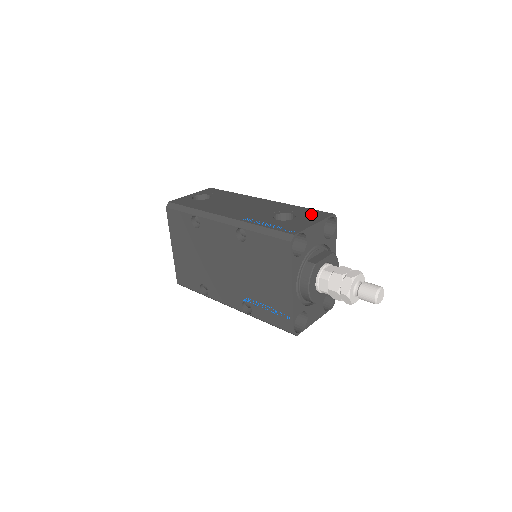
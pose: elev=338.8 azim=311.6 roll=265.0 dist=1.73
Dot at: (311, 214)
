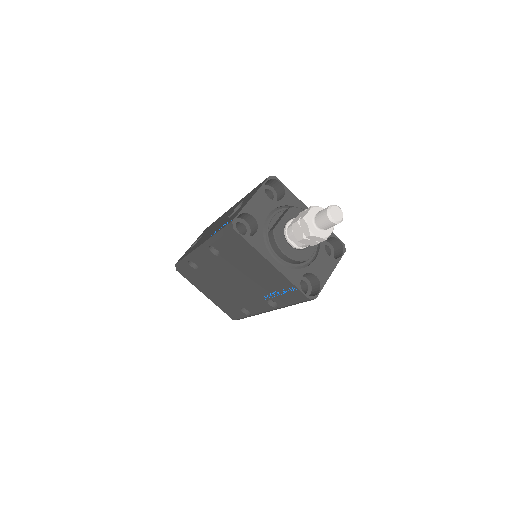
Dot at: (253, 191)
